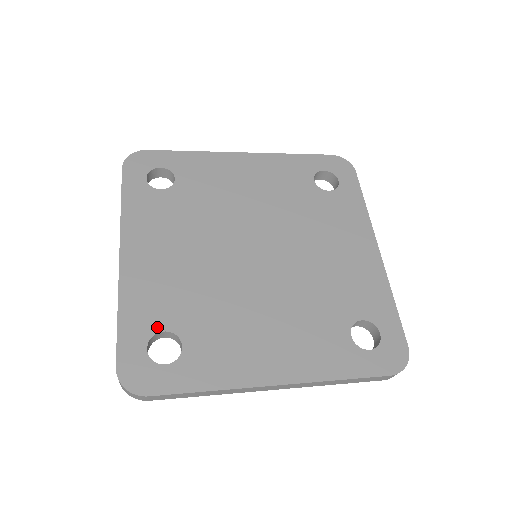
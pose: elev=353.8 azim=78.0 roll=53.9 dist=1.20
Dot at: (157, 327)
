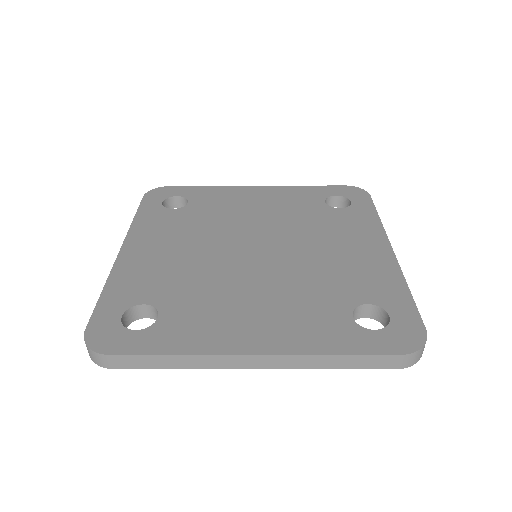
Dot at: (137, 301)
